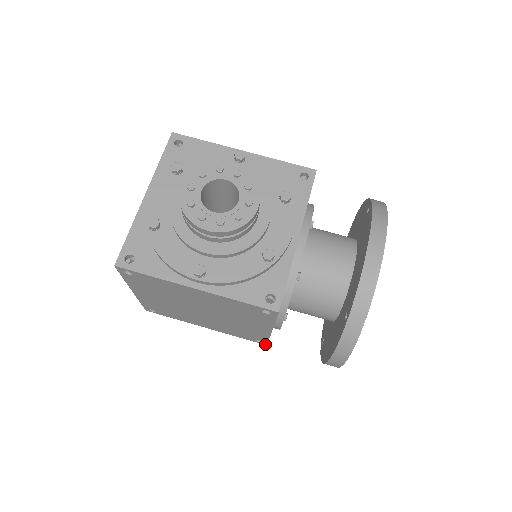
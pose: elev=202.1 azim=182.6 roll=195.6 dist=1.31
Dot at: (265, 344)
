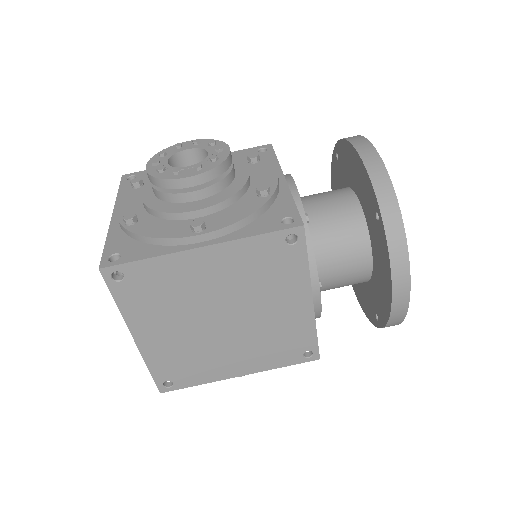
Dot at: (317, 357)
